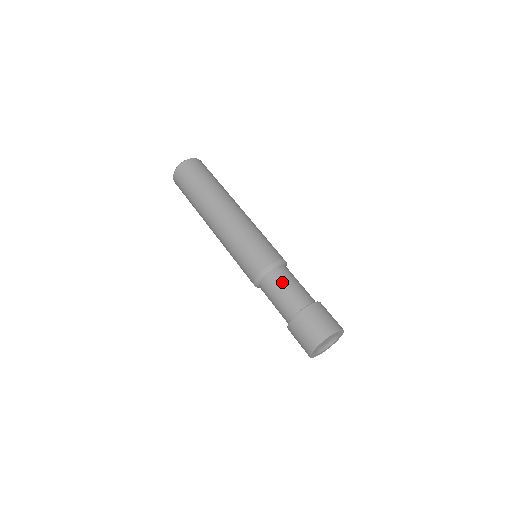
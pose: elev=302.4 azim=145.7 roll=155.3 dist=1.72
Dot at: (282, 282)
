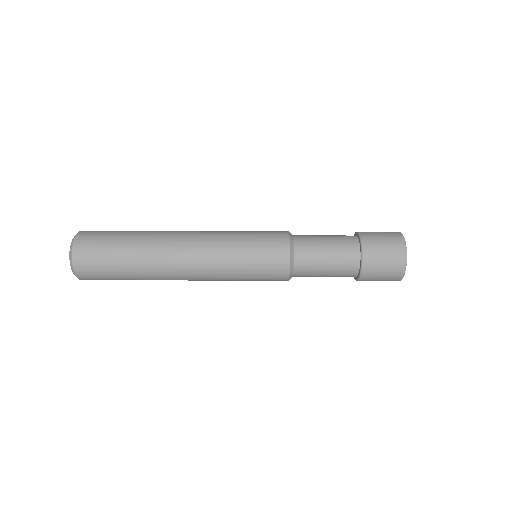
Dot at: (315, 236)
